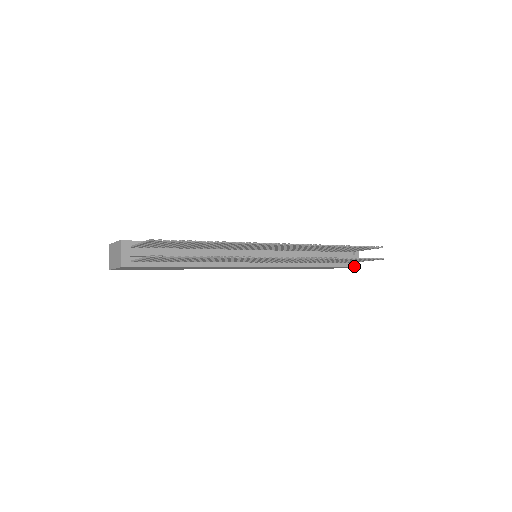
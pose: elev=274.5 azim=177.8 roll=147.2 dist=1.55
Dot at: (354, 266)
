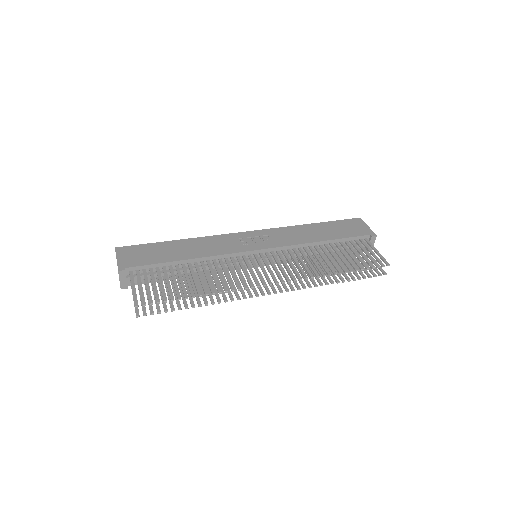
Dot at: occluded
